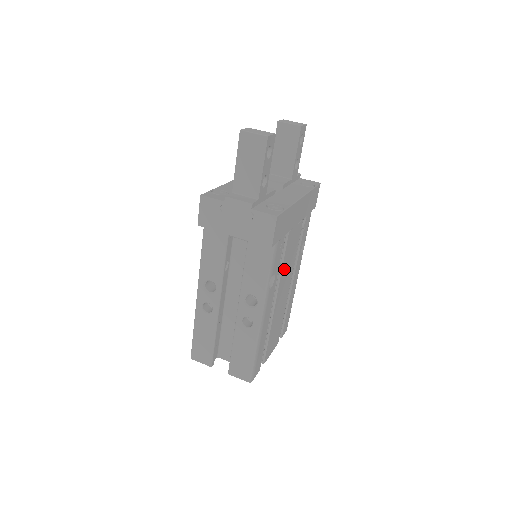
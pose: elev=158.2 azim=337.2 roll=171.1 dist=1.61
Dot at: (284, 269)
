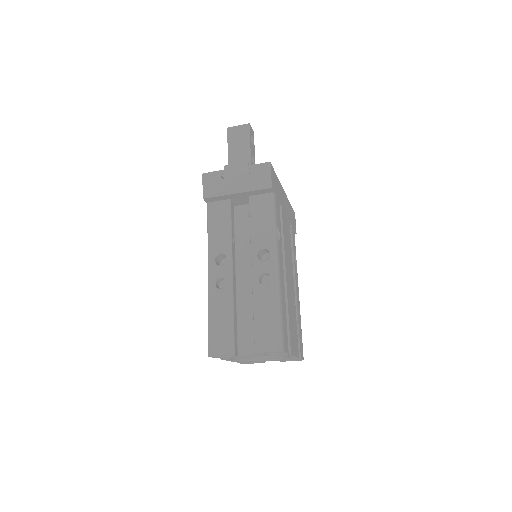
Dot at: (285, 247)
